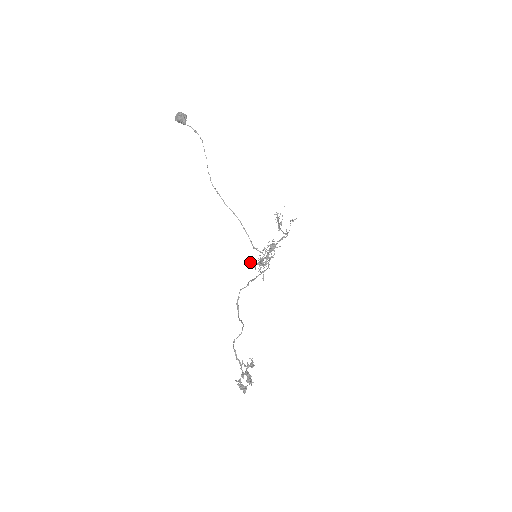
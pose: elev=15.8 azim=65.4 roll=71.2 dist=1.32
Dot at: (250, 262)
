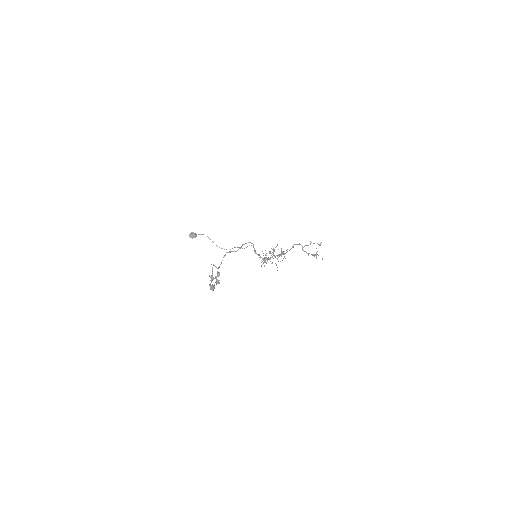
Dot at: (261, 265)
